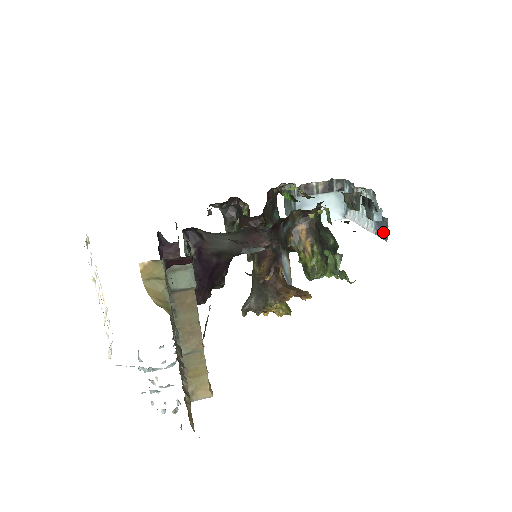
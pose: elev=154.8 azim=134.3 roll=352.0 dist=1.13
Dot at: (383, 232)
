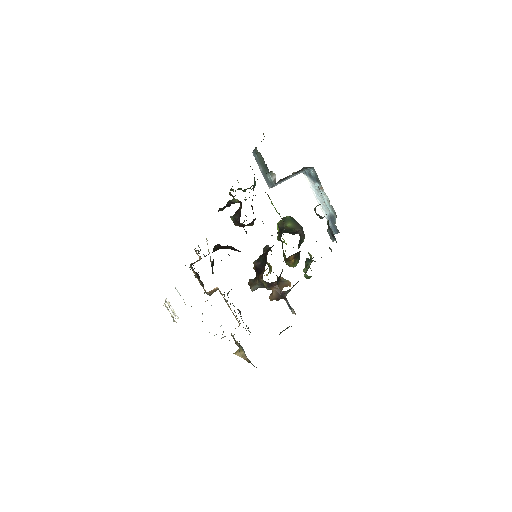
Dot at: (333, 229)
